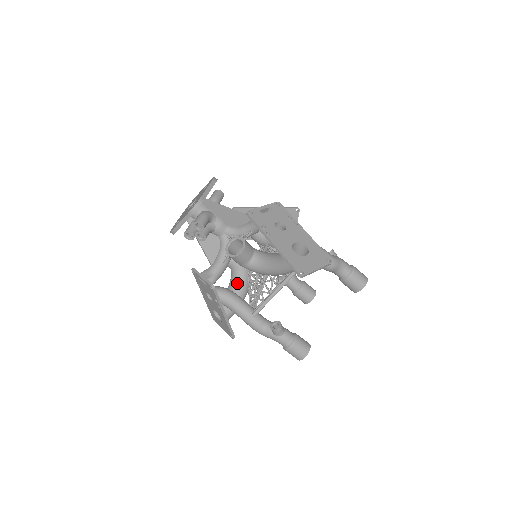
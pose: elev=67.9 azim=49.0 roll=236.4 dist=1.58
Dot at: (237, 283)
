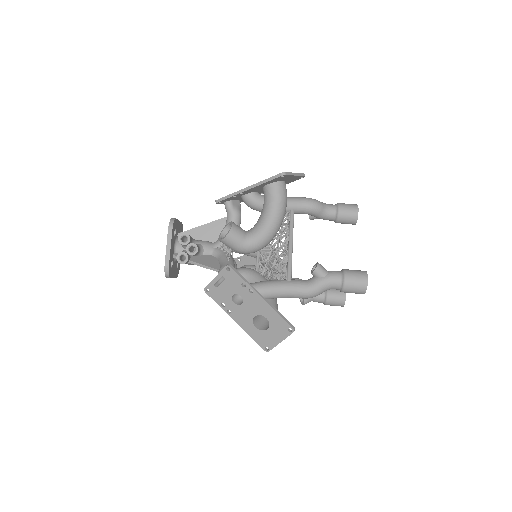
Dot at: occluded
